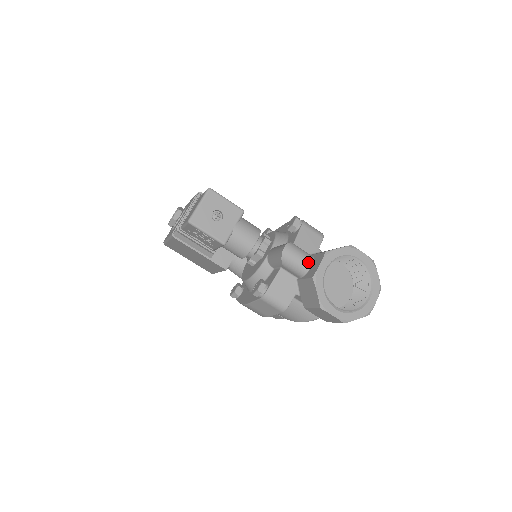
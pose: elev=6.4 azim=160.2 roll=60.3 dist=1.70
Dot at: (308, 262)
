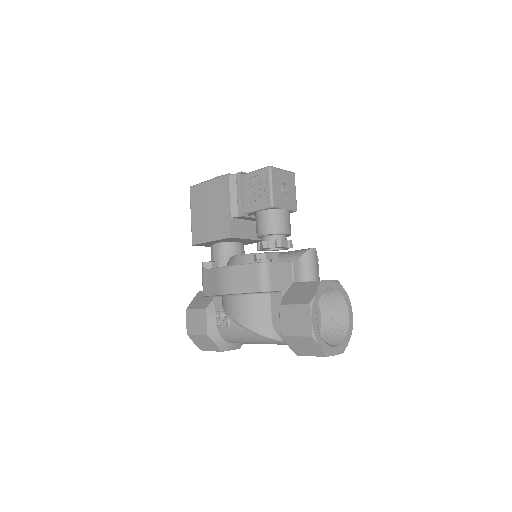
Dot at: (317, 276)
